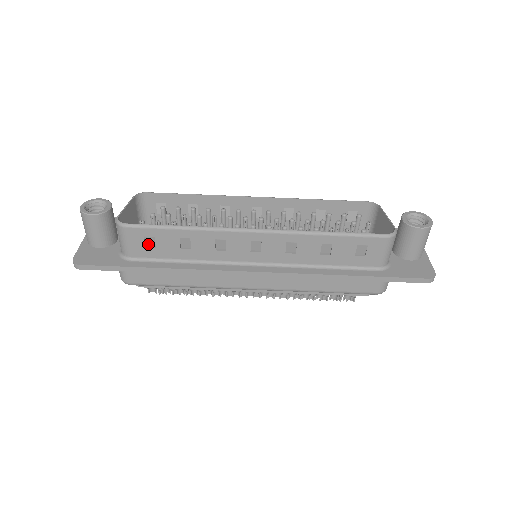
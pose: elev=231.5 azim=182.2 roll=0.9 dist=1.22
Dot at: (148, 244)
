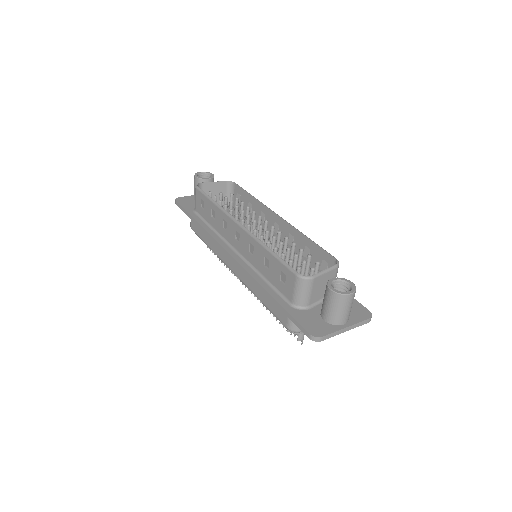
Dot at: (203, 206)
